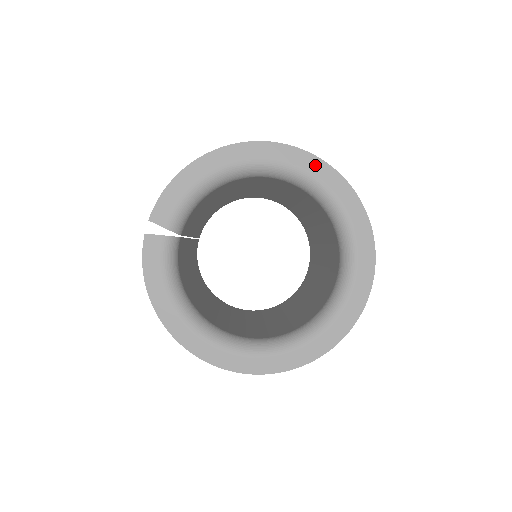
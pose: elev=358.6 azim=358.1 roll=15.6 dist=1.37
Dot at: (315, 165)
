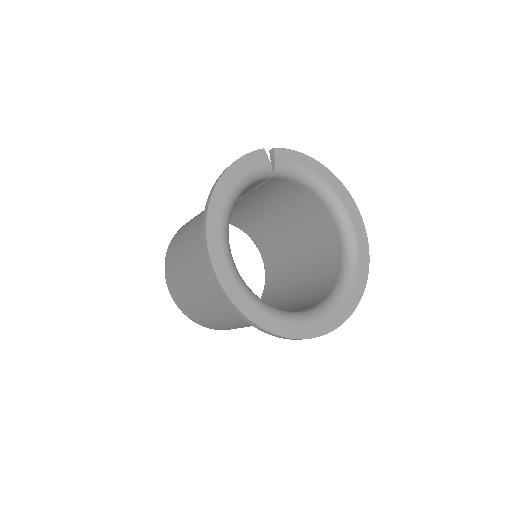
Dot at: (364, 246)
